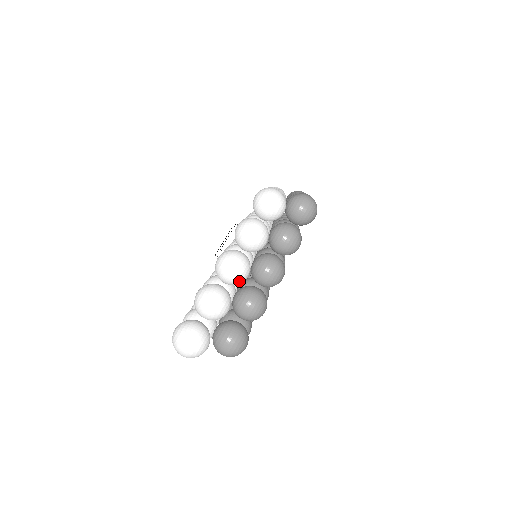
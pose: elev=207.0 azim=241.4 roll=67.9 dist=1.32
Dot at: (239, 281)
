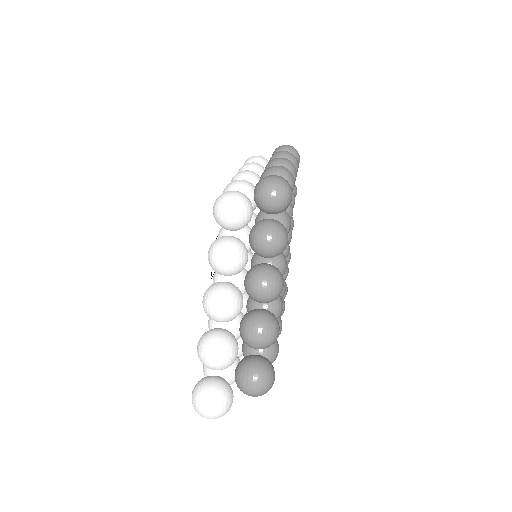
Dot at: (234, 316)
